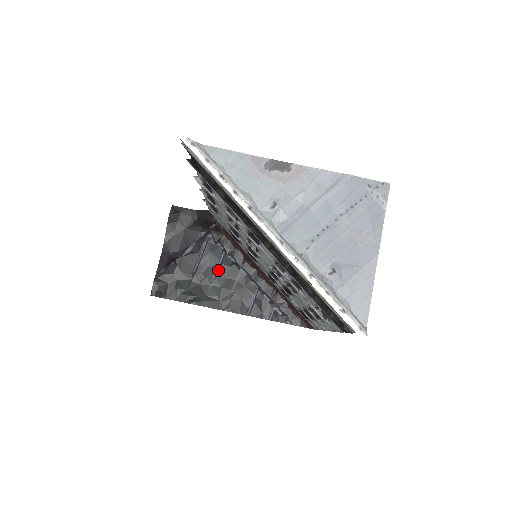
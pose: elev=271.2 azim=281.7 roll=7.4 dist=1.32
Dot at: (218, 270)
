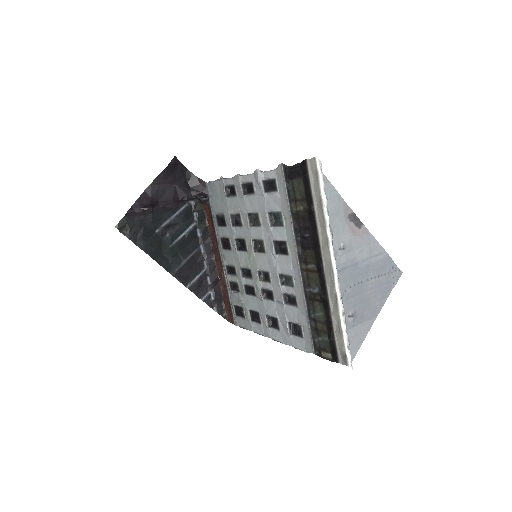
Dot at: (183, 236)
